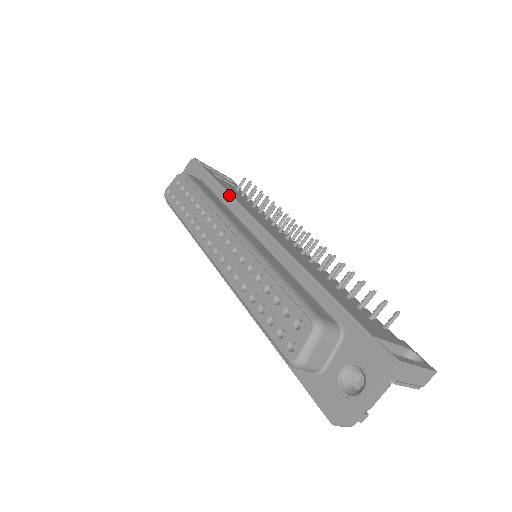
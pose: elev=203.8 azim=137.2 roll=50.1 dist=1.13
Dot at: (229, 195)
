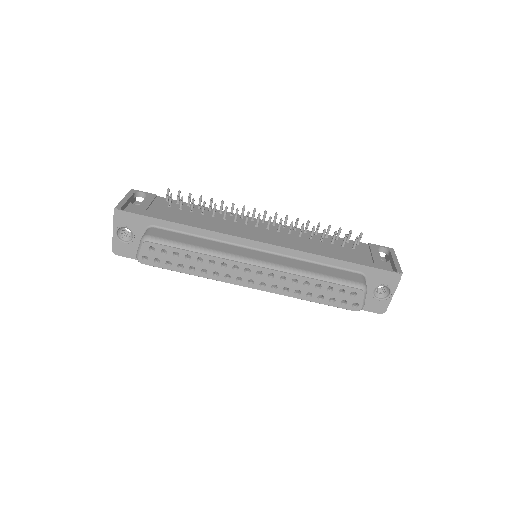
Dot at: (201, 230)
